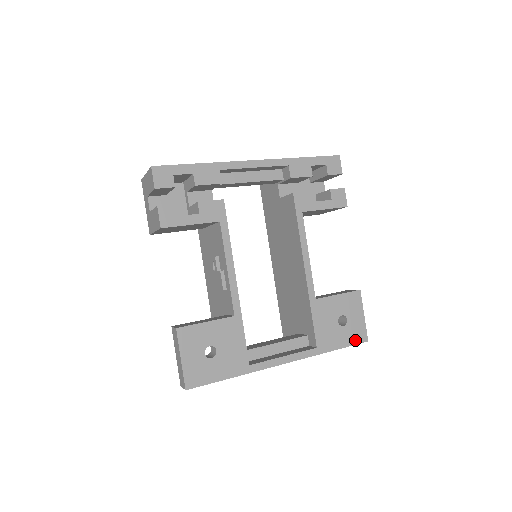
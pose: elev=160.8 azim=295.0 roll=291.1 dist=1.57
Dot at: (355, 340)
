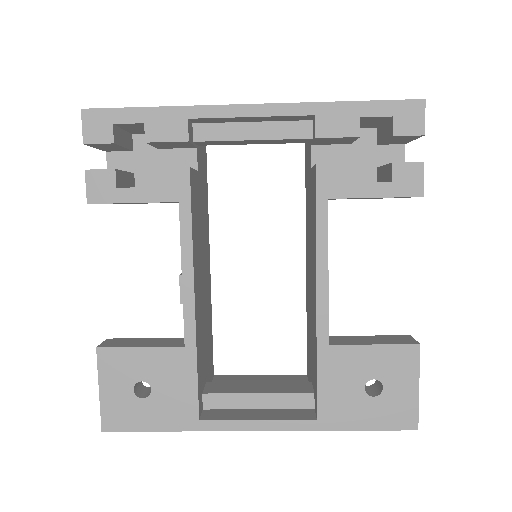
Dot at: (392, 423)
